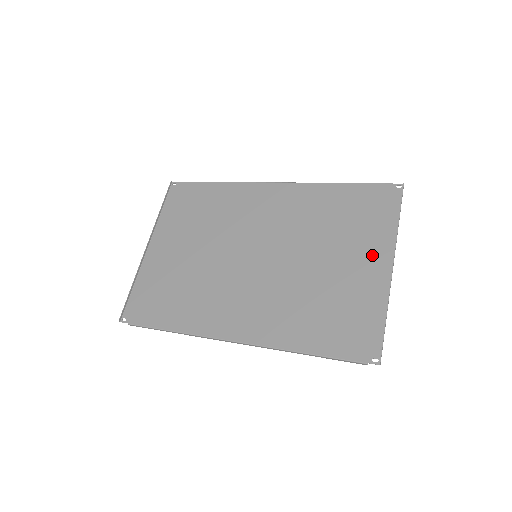
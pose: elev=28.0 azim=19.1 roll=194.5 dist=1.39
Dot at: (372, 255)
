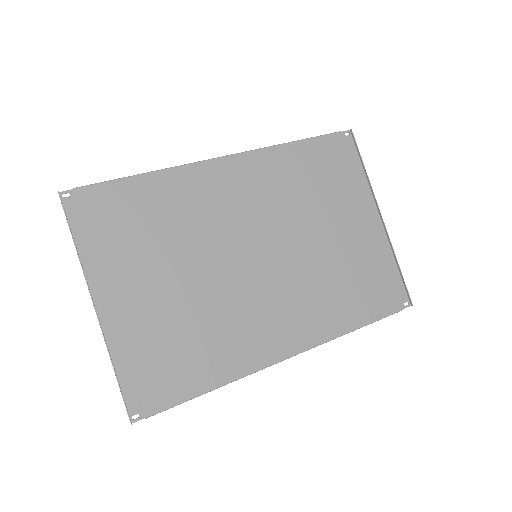
Dot at: (361, 212)
